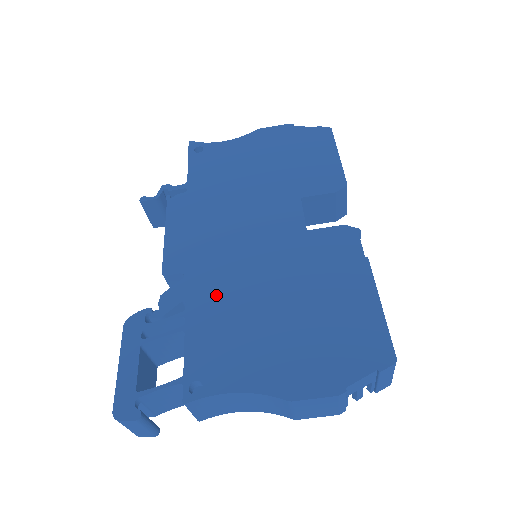
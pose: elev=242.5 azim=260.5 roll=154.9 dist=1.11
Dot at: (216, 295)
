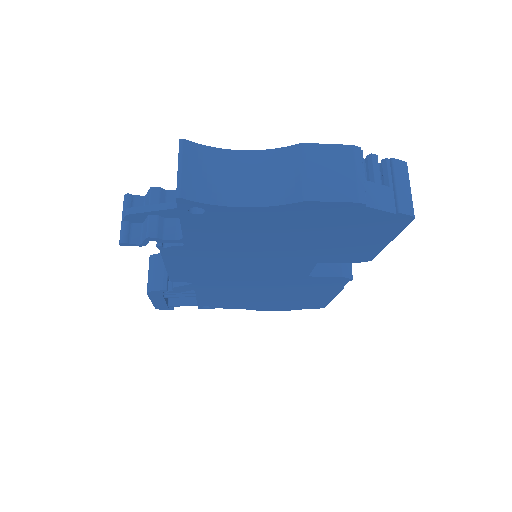
Dot at: (220, 291)
